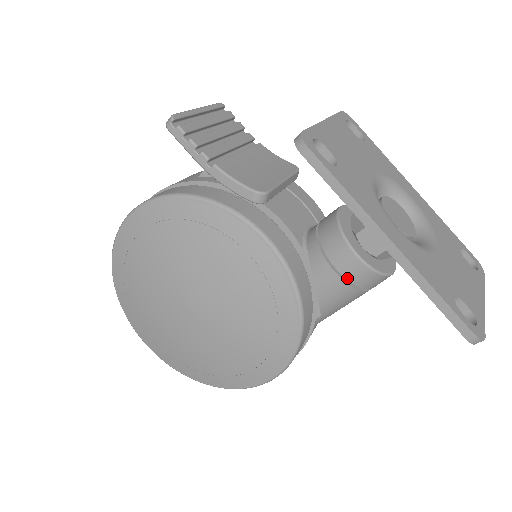
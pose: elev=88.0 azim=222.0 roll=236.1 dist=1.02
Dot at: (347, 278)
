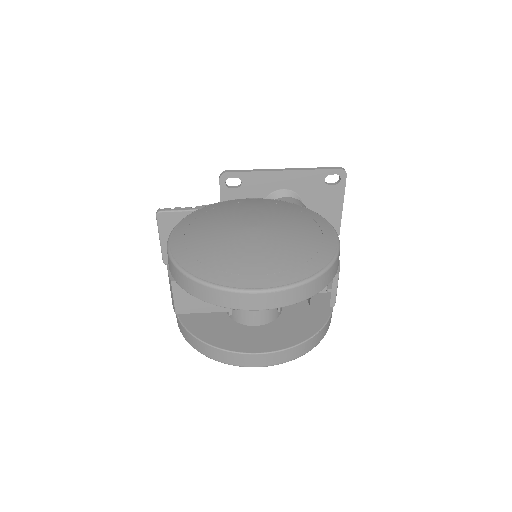
Dot at: (294, 203)
